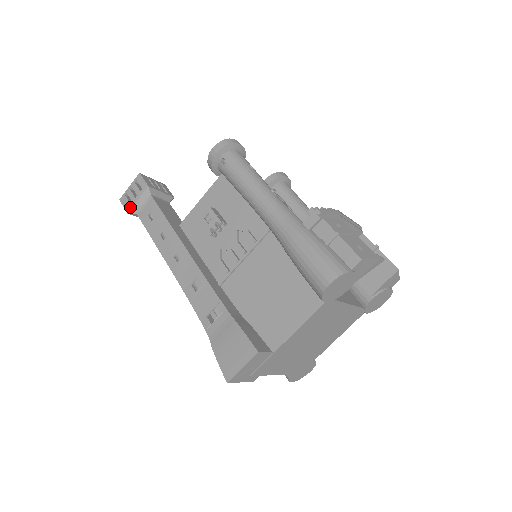
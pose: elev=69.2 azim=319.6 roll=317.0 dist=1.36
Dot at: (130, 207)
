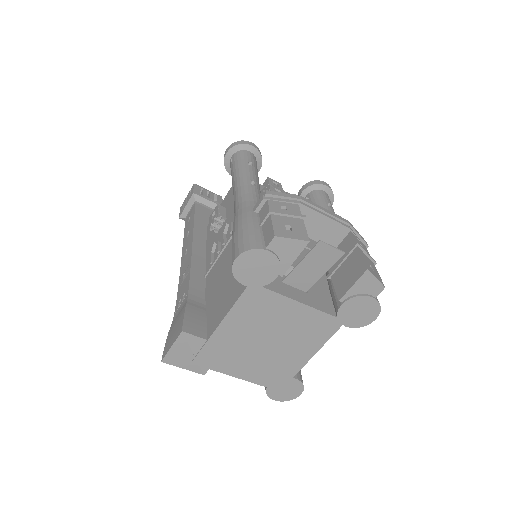
Dot at: (181, 212)
